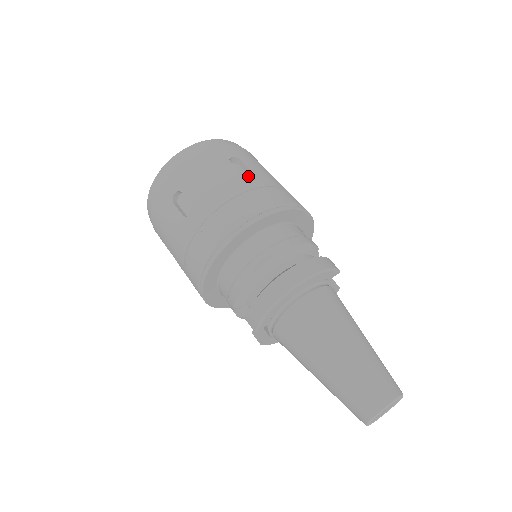
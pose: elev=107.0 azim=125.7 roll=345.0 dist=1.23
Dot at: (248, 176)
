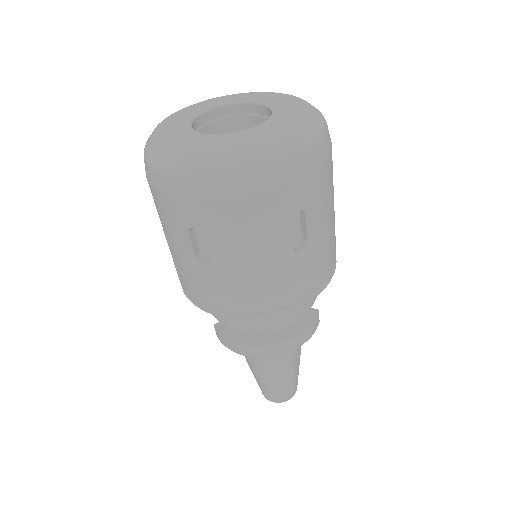
Dot at: (298, 252)
